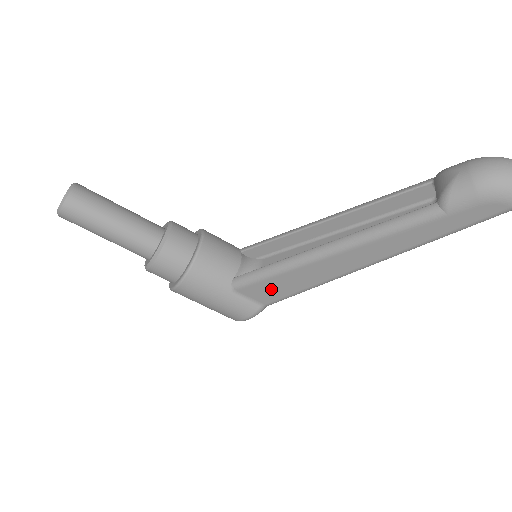
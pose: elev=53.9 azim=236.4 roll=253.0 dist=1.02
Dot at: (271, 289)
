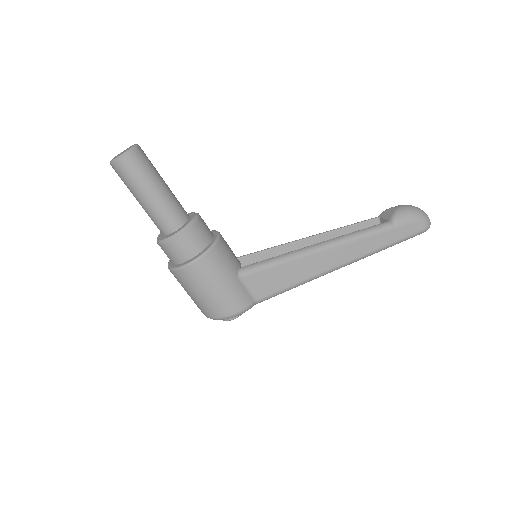
Dot at: (271, 280)
